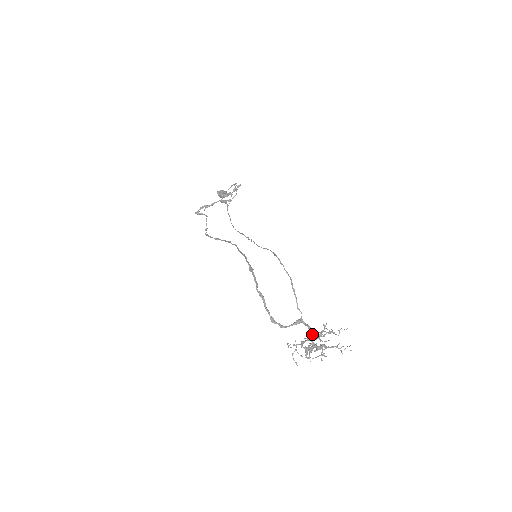
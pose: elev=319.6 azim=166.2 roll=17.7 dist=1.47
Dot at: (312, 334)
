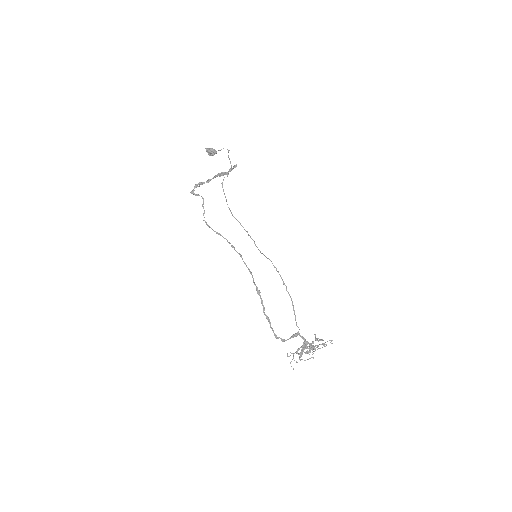
Dot at: (306, 345)
